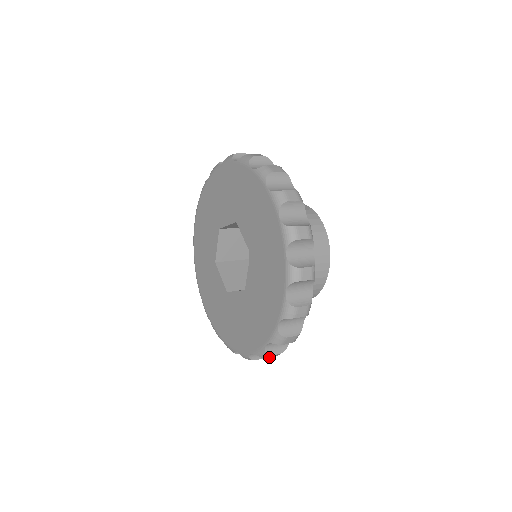
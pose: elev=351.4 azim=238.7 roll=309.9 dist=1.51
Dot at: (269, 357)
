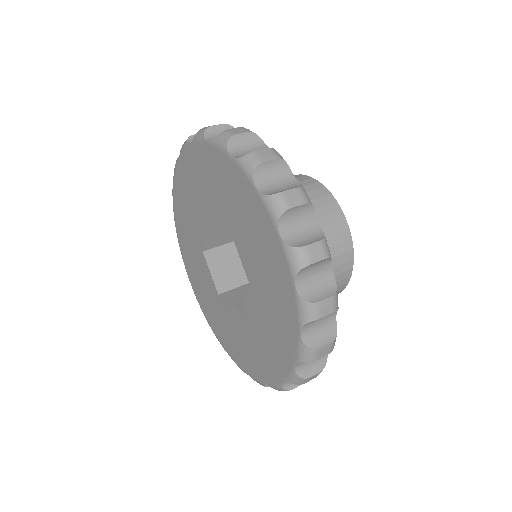
Dot at: occluded
